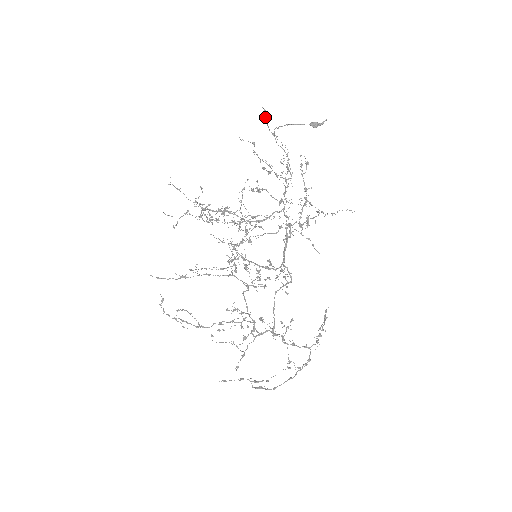
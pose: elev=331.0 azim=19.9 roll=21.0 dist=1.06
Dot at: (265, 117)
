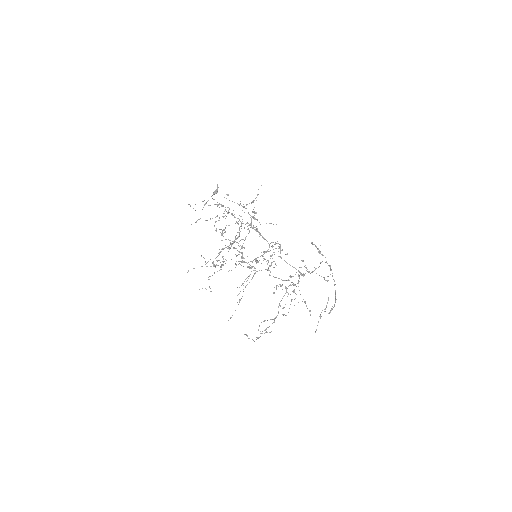
Dot at: occluded
